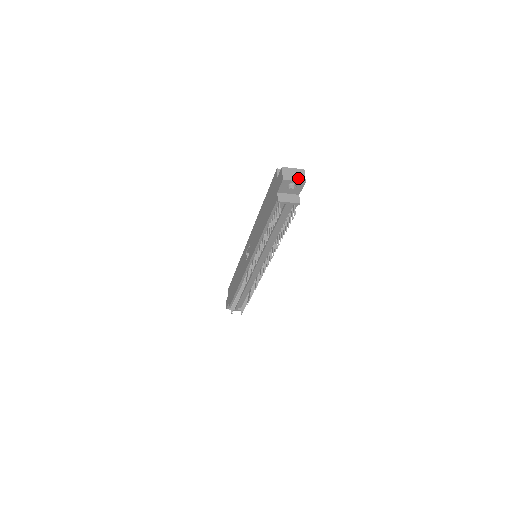
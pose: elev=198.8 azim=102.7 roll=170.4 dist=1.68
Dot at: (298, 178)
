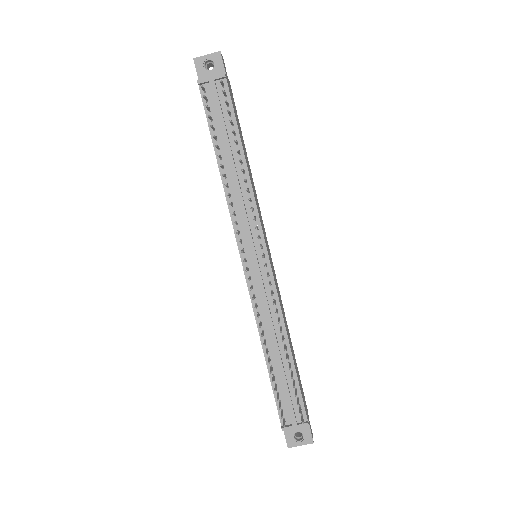
Dot at: (212, 55)
